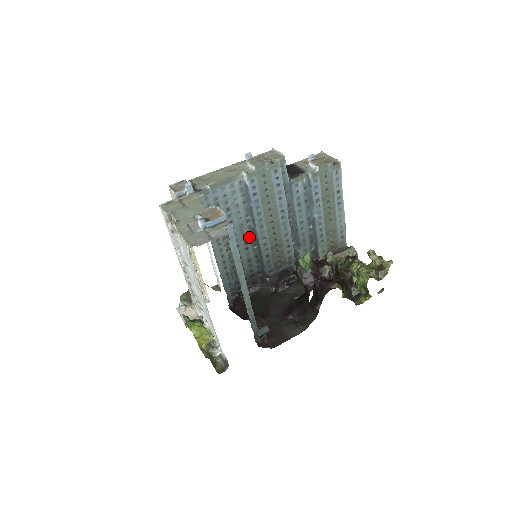
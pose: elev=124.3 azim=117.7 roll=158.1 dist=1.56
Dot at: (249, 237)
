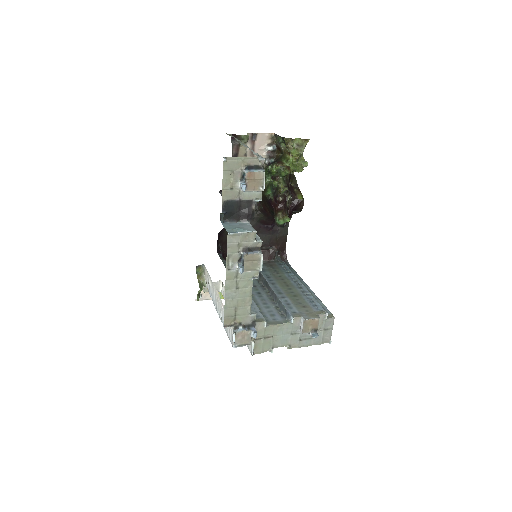
Dot at: occluded
